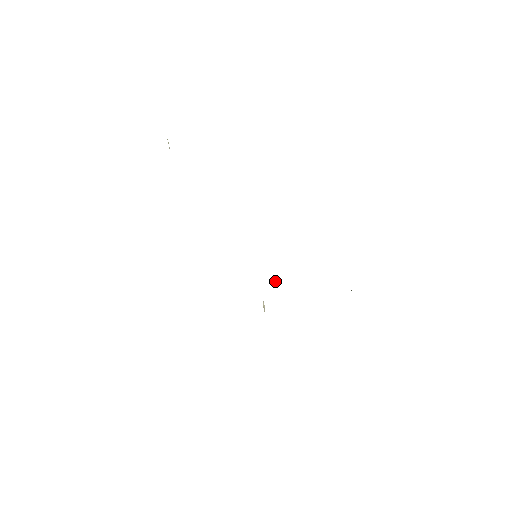
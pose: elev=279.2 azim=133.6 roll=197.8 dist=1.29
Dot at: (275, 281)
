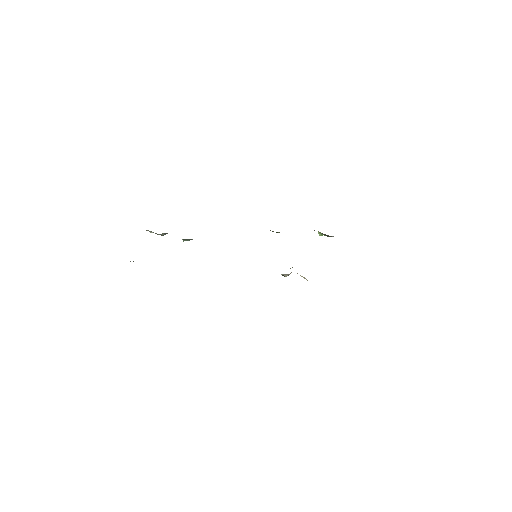
Dot at: occluded
